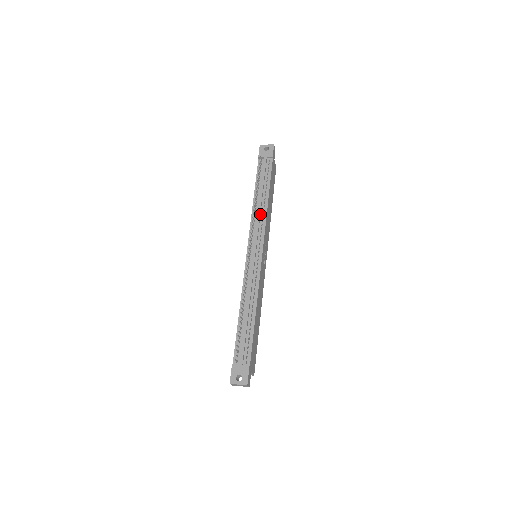
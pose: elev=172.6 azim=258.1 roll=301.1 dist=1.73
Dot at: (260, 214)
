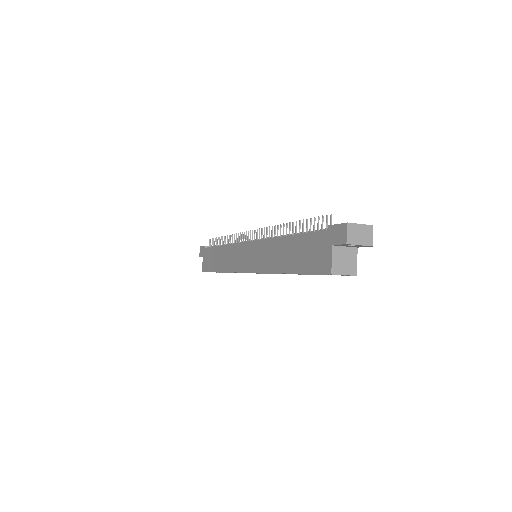
Dot at: occluded
